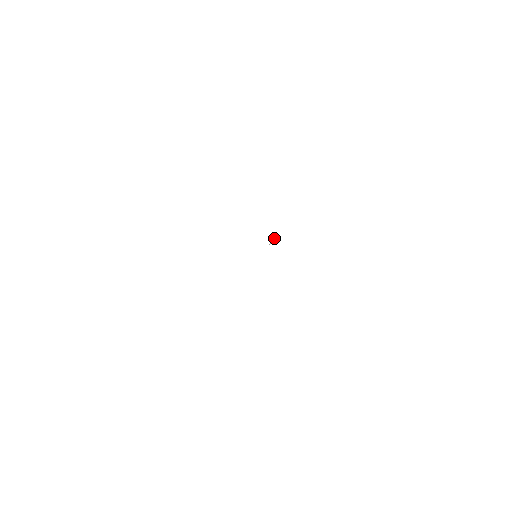
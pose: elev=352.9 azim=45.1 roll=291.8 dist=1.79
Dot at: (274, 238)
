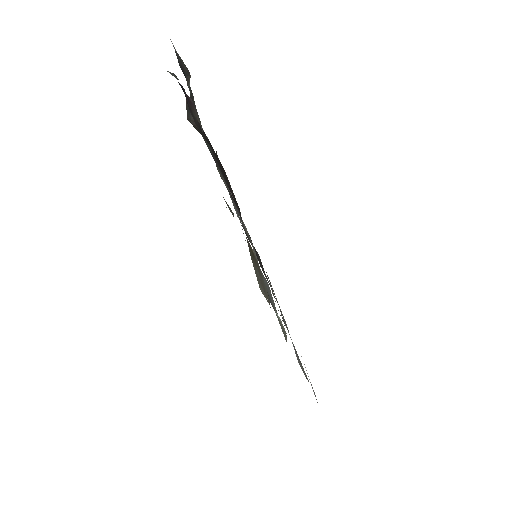
Dot at: occluded
